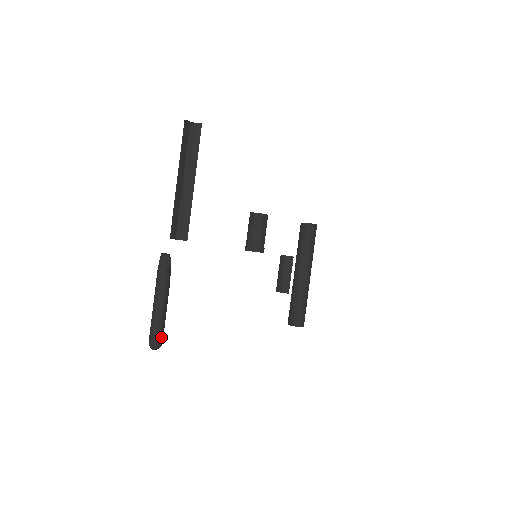
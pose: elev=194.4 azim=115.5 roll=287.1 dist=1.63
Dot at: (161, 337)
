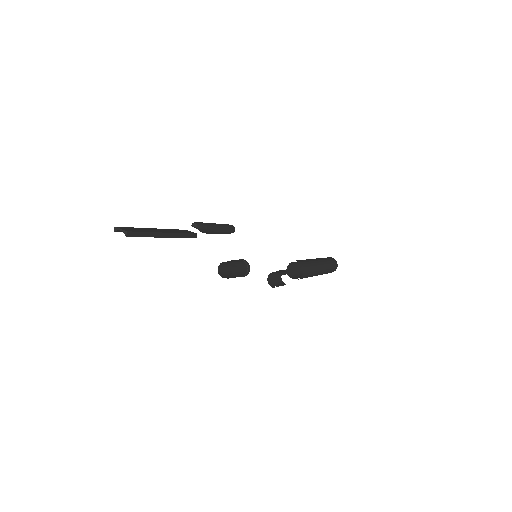
Dot at: occluded
